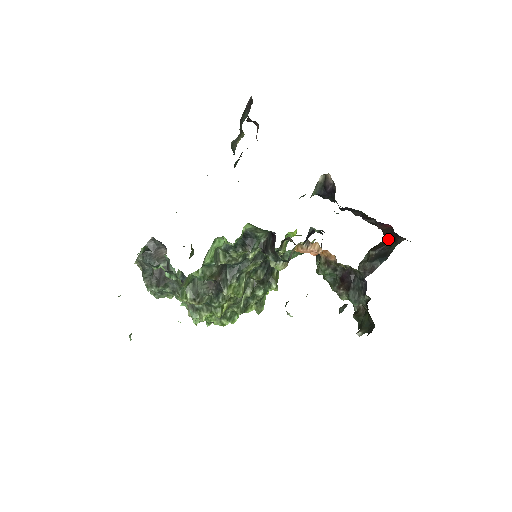
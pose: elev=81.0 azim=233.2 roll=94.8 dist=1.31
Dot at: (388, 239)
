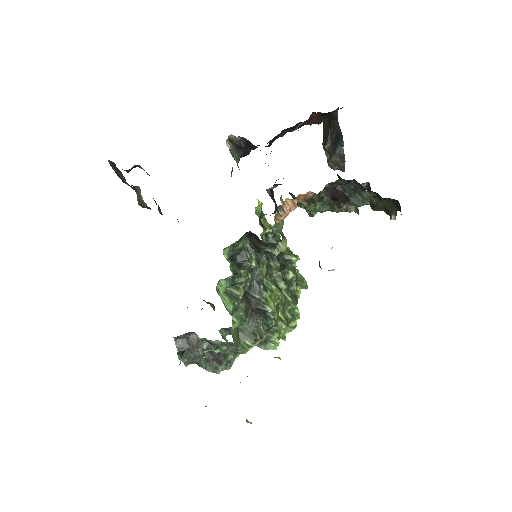
Dot at: (325, 122)
